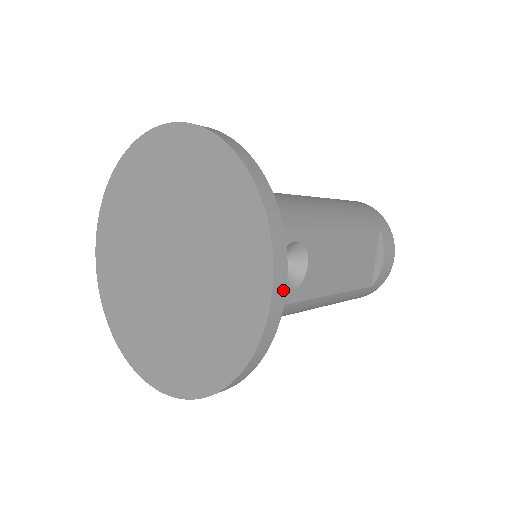
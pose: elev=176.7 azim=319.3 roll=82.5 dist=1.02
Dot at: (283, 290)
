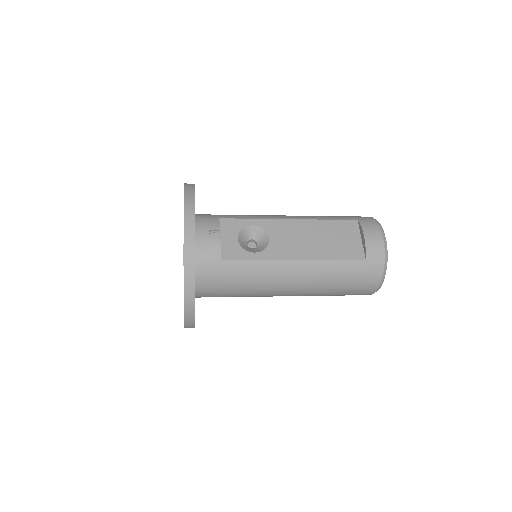
Dot at: (193, 217)
